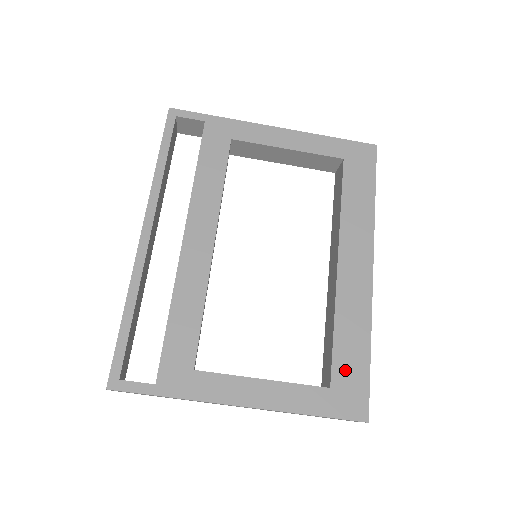
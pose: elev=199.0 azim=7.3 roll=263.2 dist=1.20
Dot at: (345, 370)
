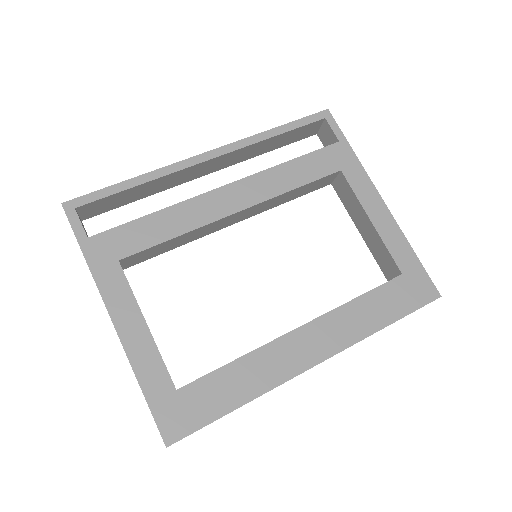
Dot at: (202, 394)
